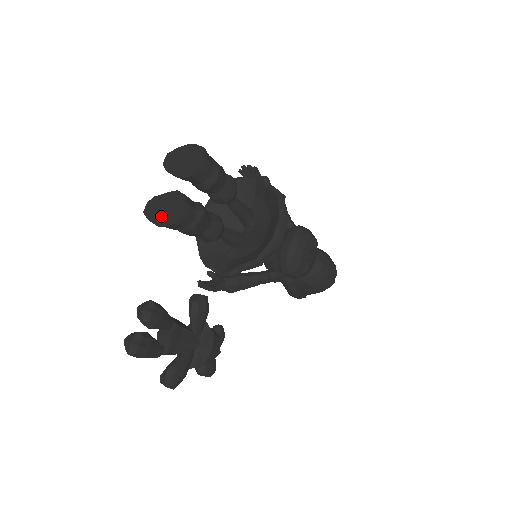
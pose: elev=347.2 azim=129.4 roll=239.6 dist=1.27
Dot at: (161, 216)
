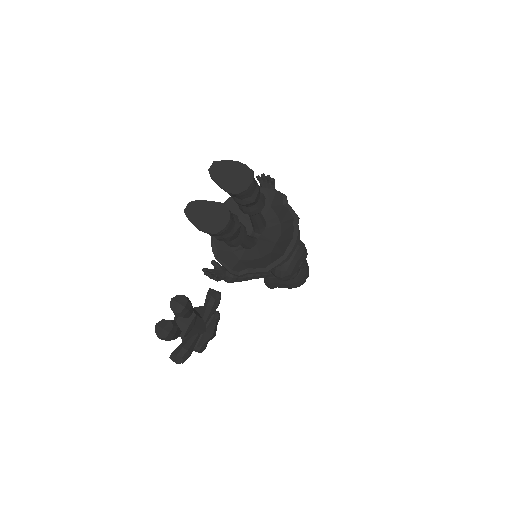
Dot at: (203, 222)
